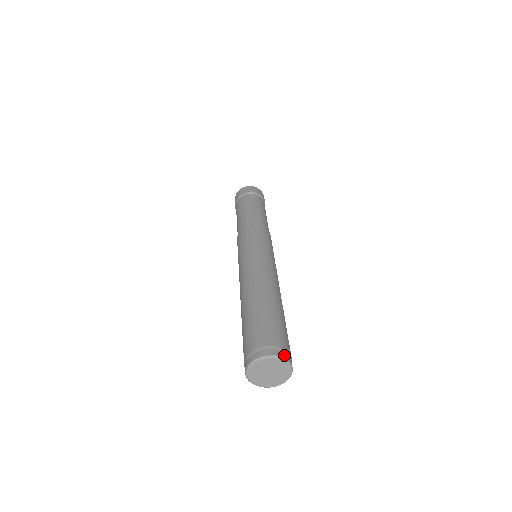
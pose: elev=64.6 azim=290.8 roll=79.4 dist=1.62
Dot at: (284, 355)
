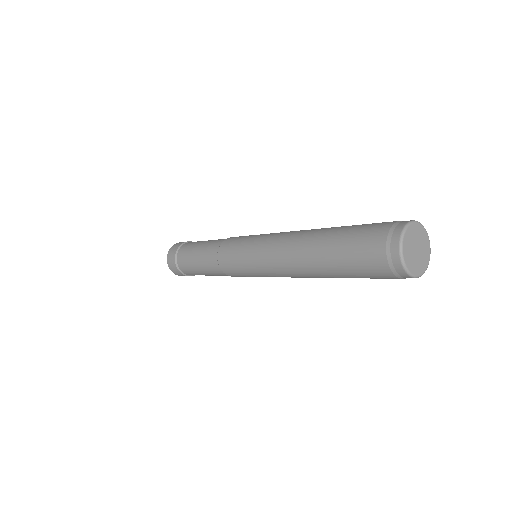
Dot at: (409, 221)
